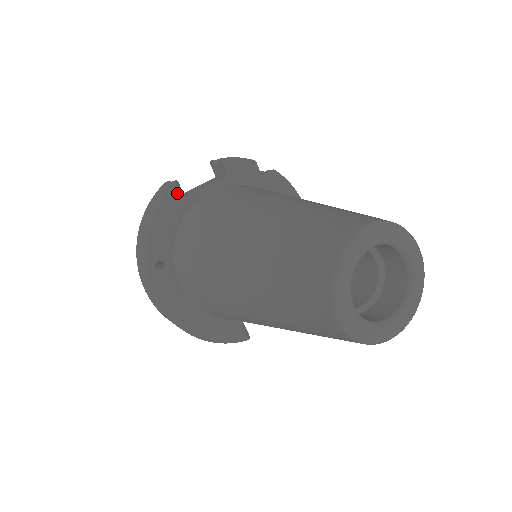
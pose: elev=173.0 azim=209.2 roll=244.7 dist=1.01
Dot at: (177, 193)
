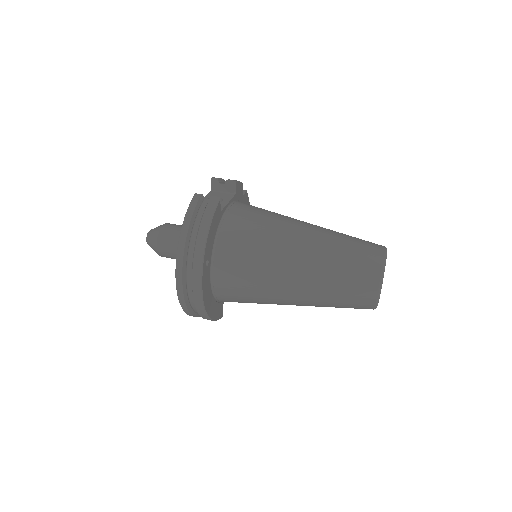
Dot at: (219, 207)
